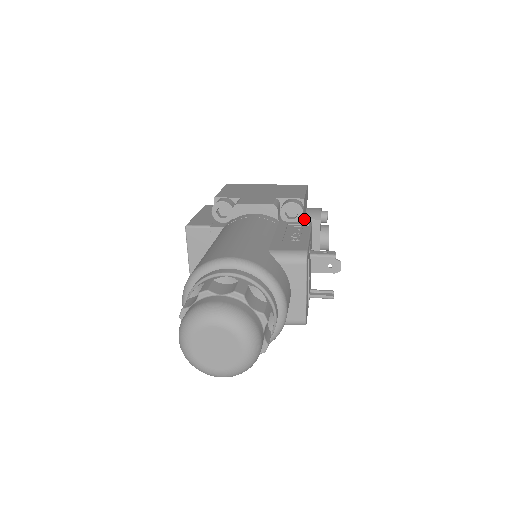
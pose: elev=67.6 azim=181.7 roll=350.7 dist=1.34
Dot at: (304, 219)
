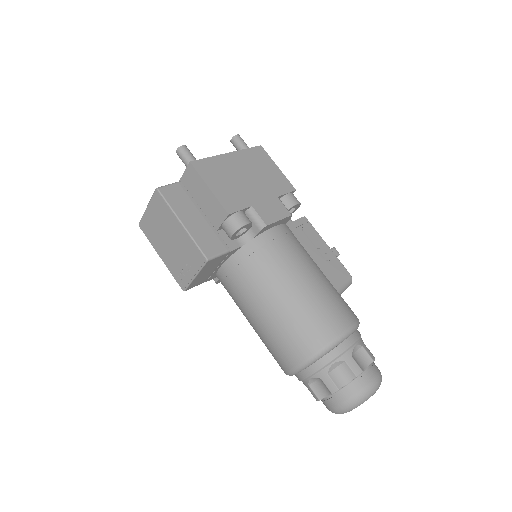
Dot at: occluded
